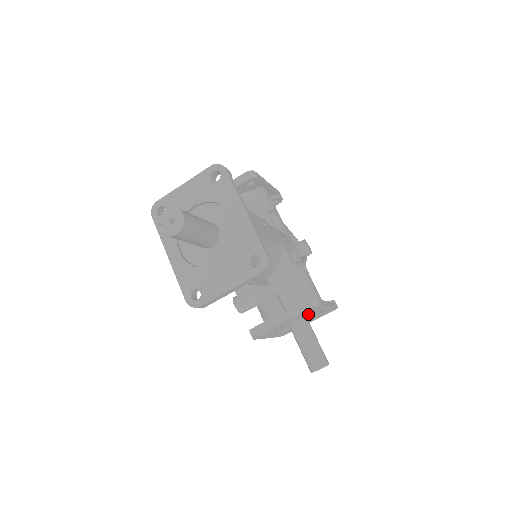
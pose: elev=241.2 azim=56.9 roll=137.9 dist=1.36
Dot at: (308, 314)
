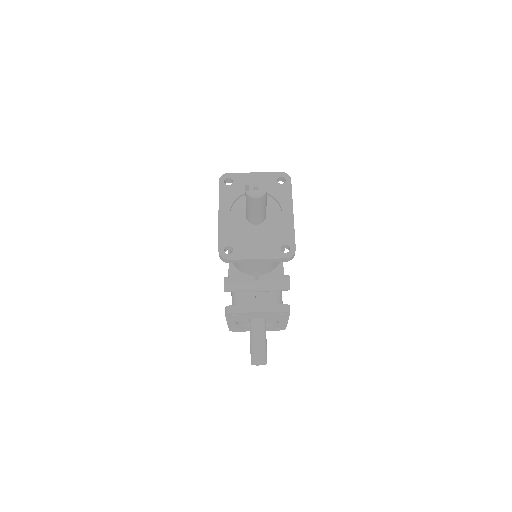
Dot at: (273, 317)
